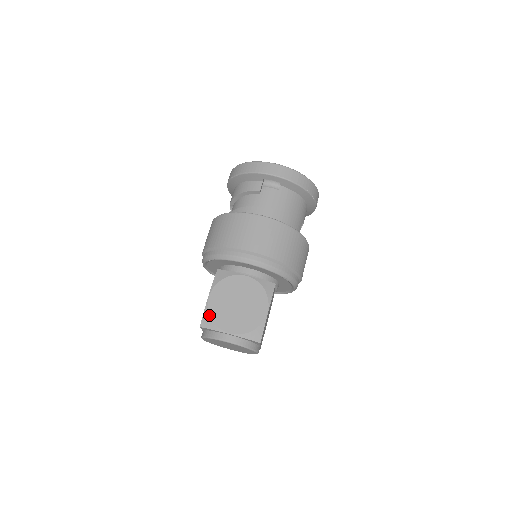
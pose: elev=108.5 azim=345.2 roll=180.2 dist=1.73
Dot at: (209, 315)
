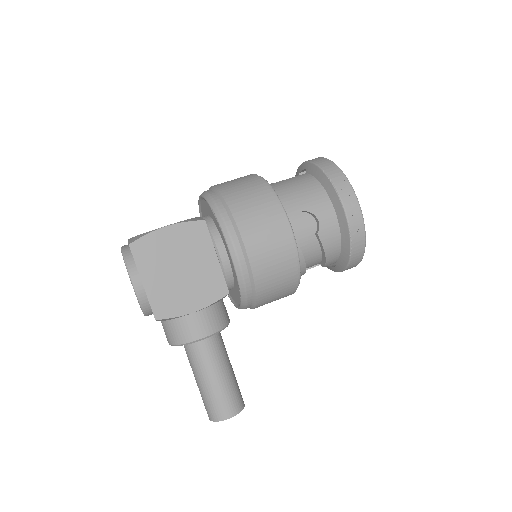
Dot at: occluded
